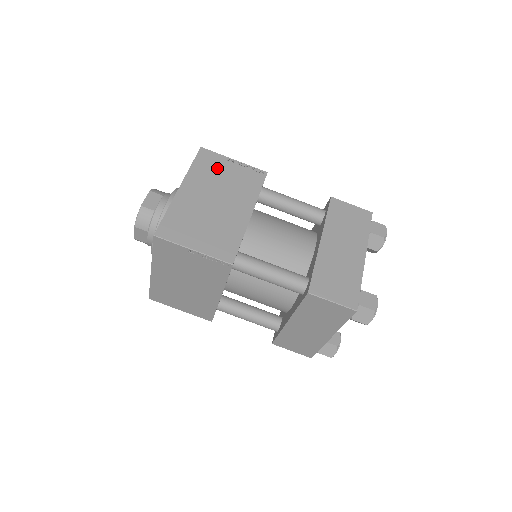
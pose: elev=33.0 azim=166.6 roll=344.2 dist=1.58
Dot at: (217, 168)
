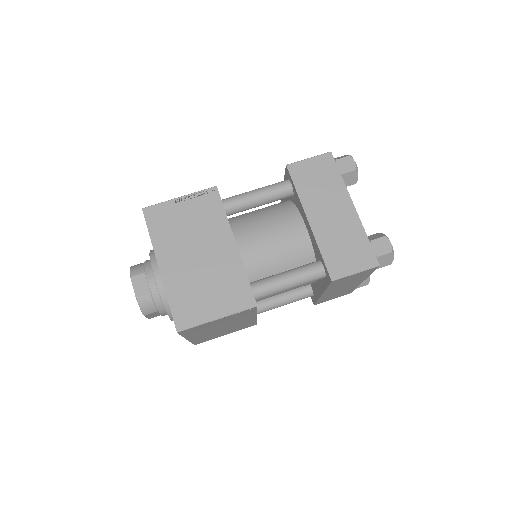
Dot at: (173, 220)
